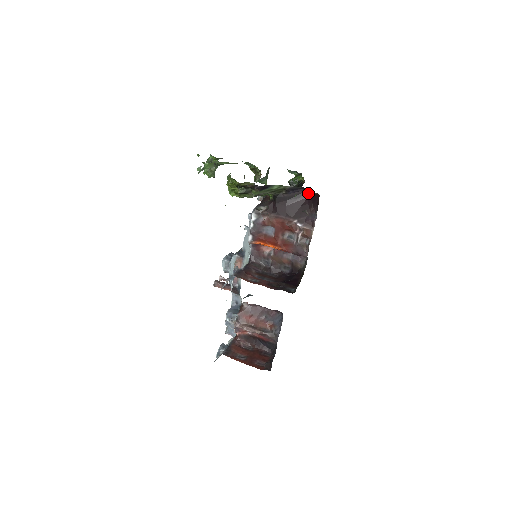
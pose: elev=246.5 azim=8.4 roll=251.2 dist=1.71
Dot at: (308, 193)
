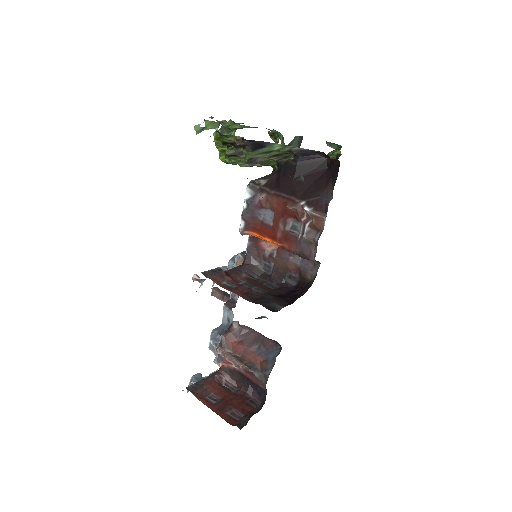
Dot at: (328, 162)
